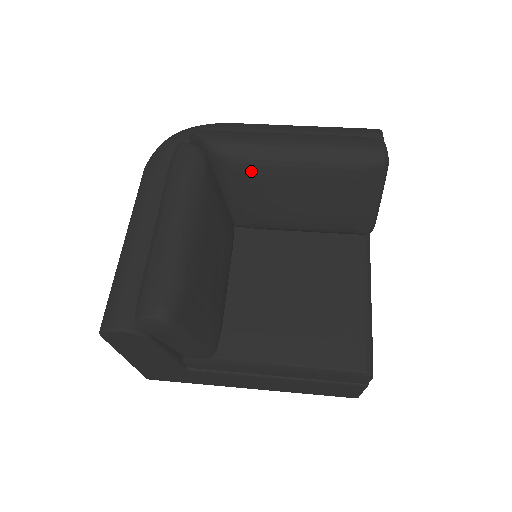
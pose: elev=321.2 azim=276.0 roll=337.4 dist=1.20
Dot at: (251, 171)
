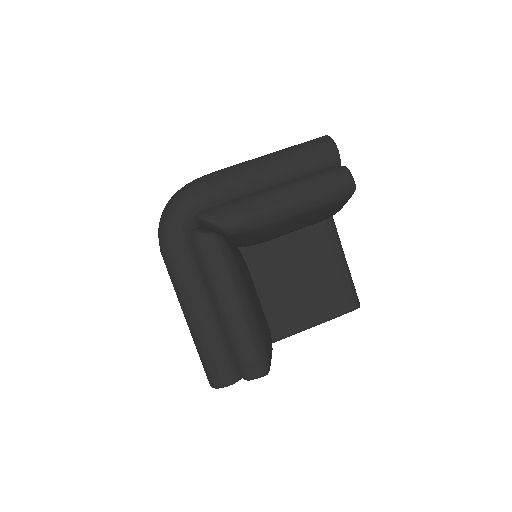
Dot at: (260, 232)
